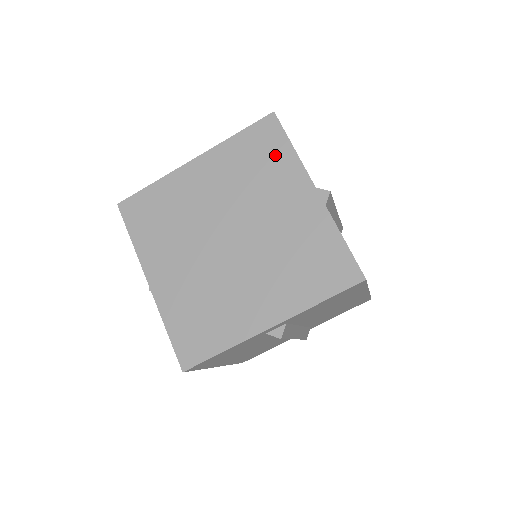
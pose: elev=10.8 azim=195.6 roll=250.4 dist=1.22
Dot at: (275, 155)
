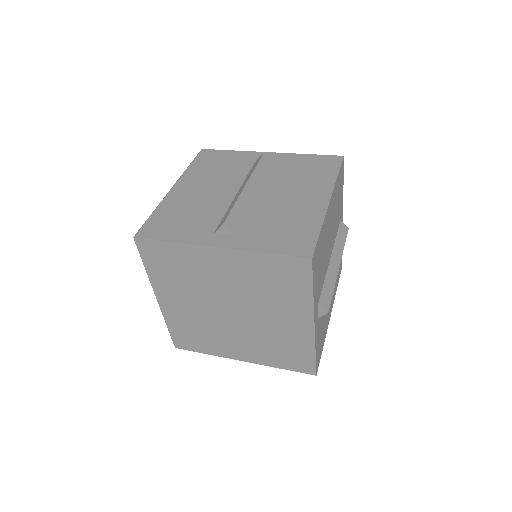
Dot at: (294, 288)
